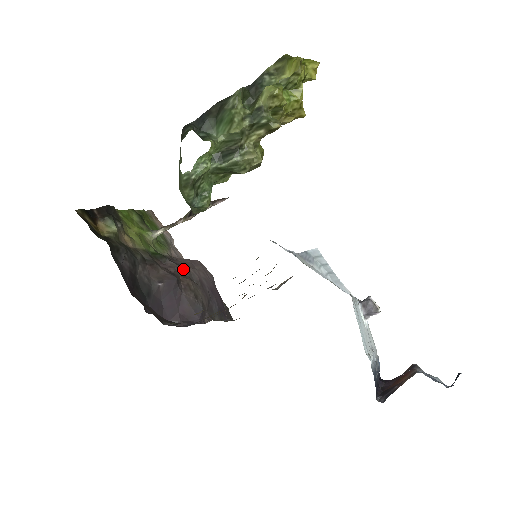
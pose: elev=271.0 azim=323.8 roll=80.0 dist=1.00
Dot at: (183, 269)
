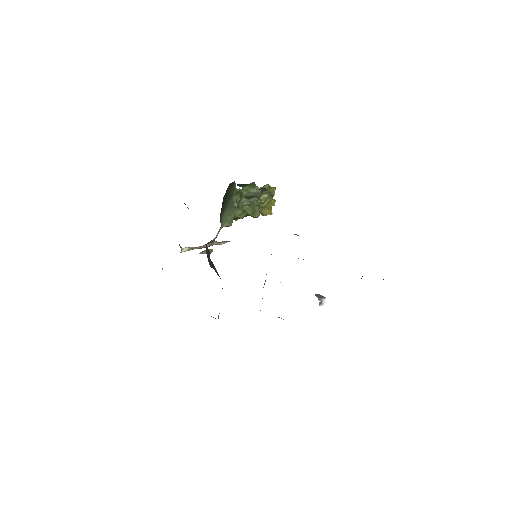
Dot at: occluded
